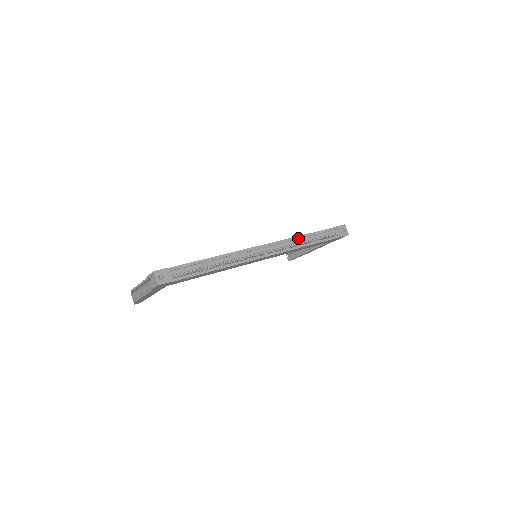
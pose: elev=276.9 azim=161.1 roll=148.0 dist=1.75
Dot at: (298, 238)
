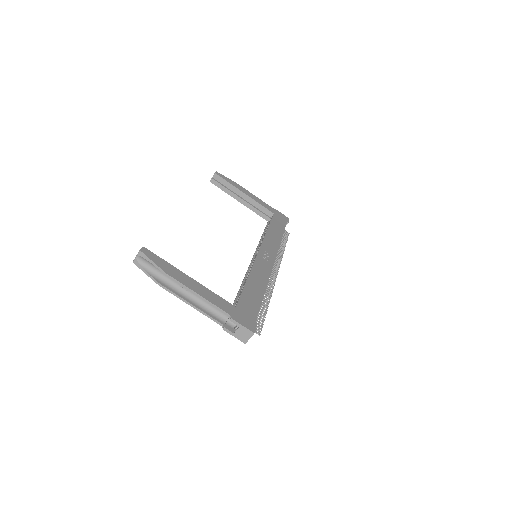
Dot at: (279, 242)
